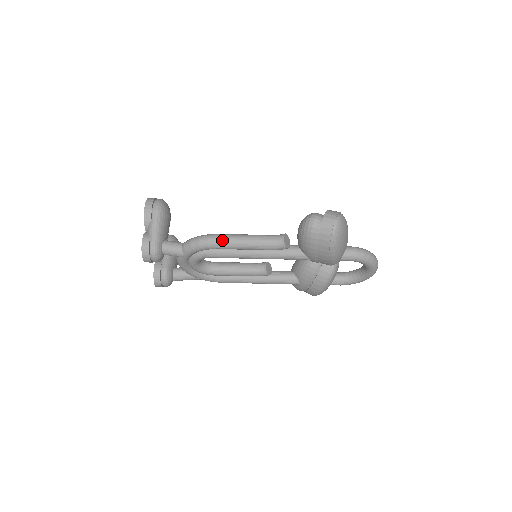
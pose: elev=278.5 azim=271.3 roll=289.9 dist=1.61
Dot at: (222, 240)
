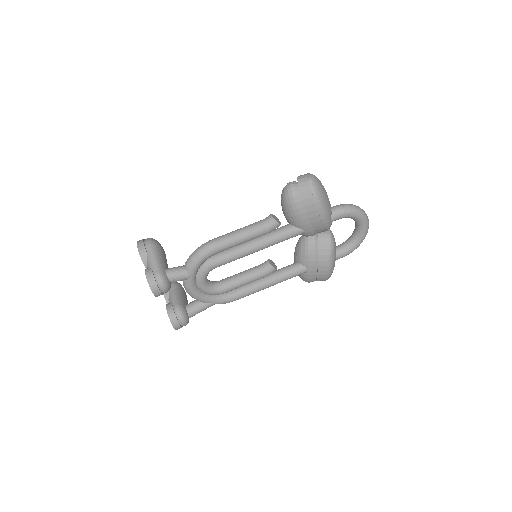
Dot at: (218, 241)
